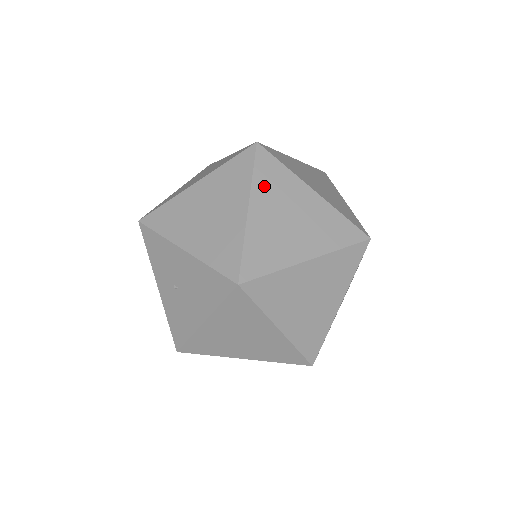
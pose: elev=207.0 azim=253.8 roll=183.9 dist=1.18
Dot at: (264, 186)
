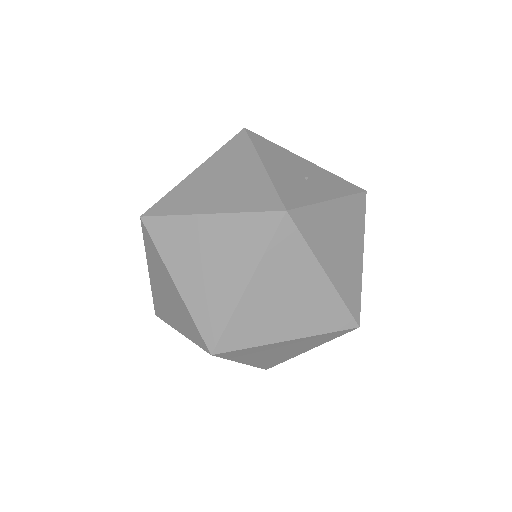
Dot at: (243, 357)
